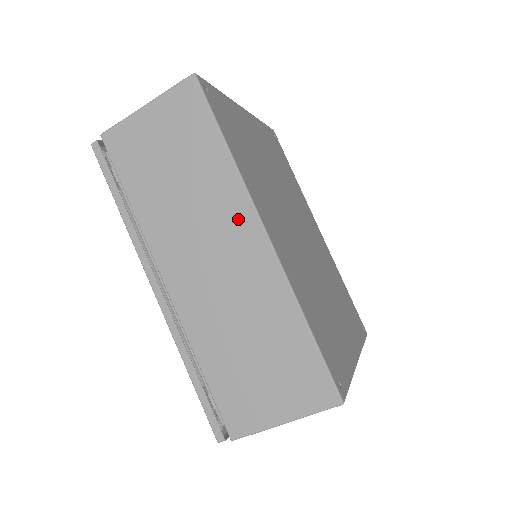
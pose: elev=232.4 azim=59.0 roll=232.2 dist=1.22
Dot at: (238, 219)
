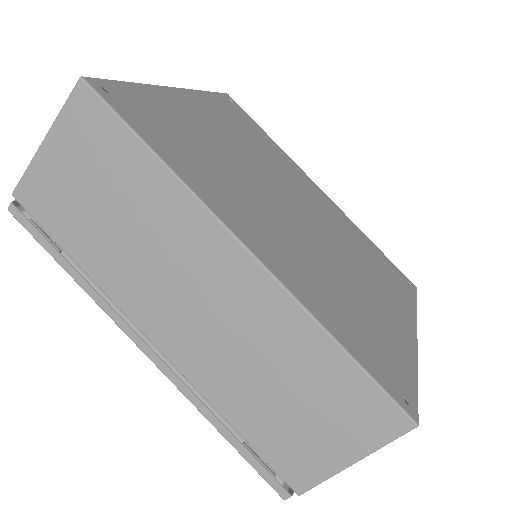
Dot at: (206, 243)
